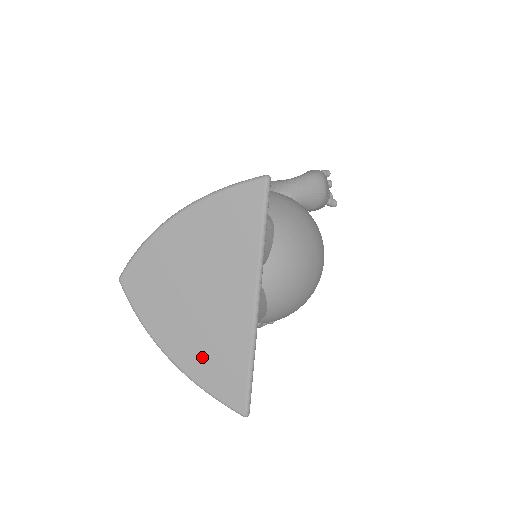
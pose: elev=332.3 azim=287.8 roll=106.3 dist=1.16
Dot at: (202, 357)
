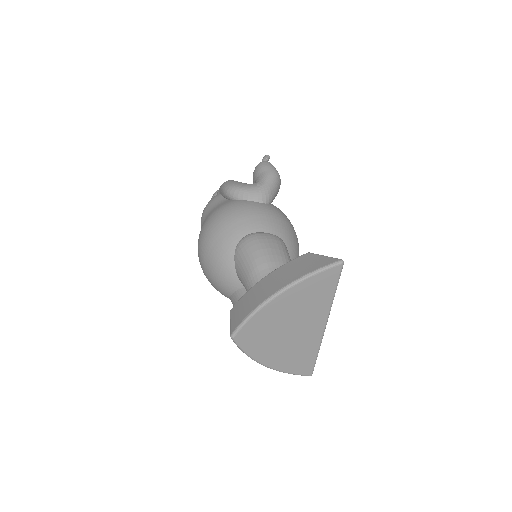
Dot at: (289, 359)
